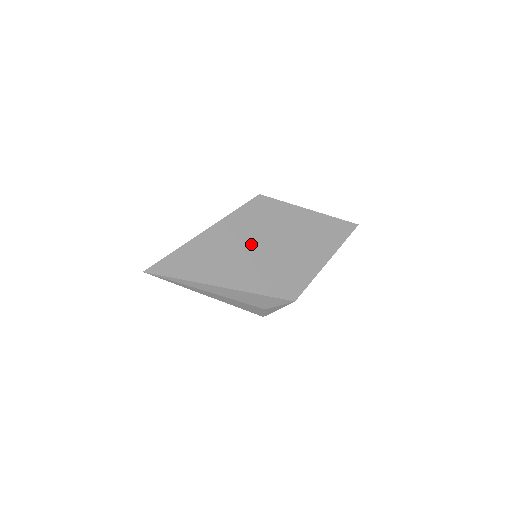
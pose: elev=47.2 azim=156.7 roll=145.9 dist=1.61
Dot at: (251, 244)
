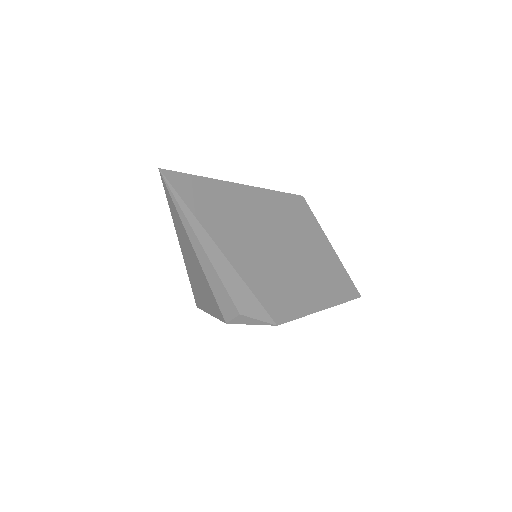
Dot at: (272, 235)
